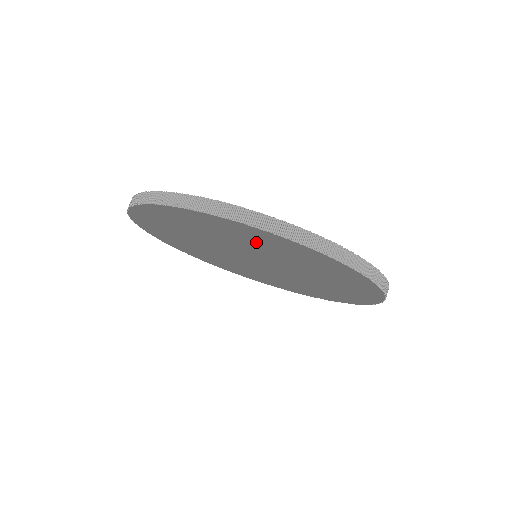
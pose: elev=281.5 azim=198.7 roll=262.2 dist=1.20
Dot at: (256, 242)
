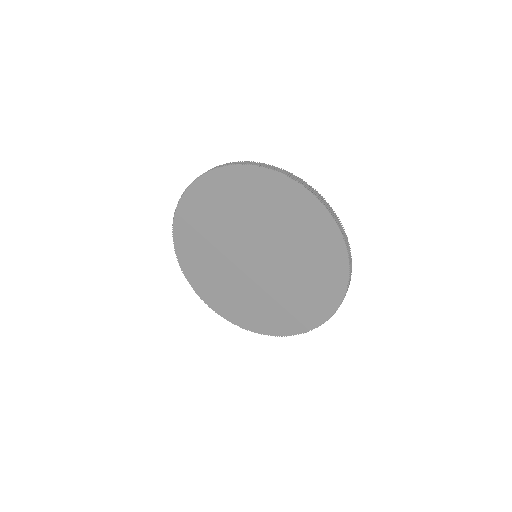
Dot at: (306, 236)
